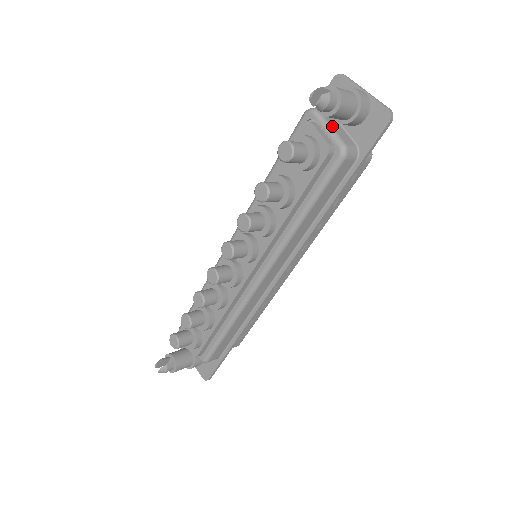
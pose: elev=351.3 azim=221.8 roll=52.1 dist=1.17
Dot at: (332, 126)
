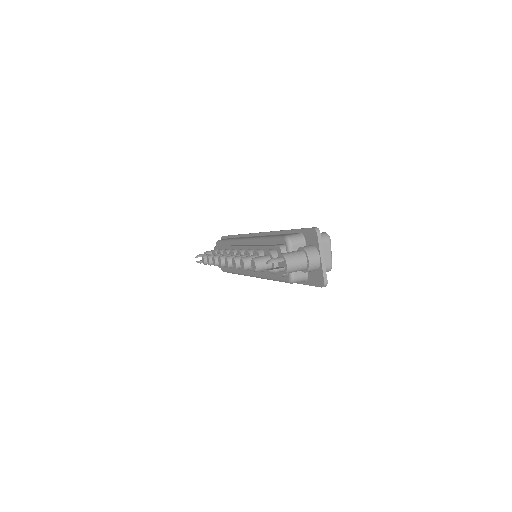
Dot at: occluded
